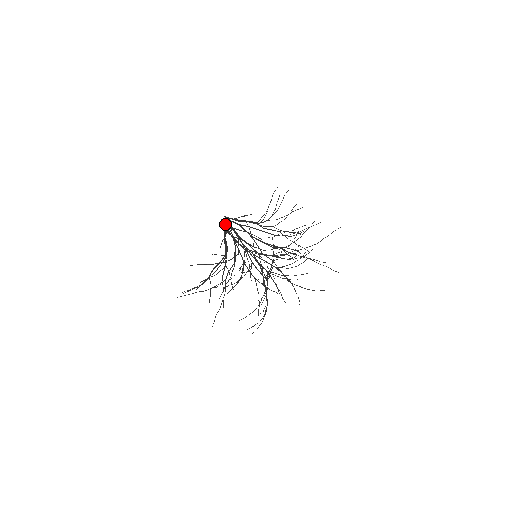
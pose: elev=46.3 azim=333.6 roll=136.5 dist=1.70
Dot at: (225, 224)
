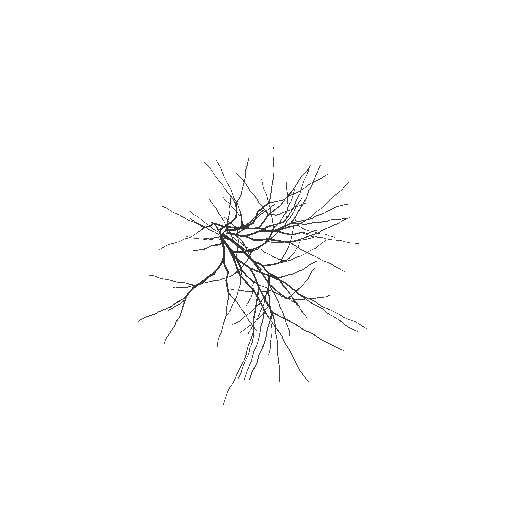
Dot at: occluded
